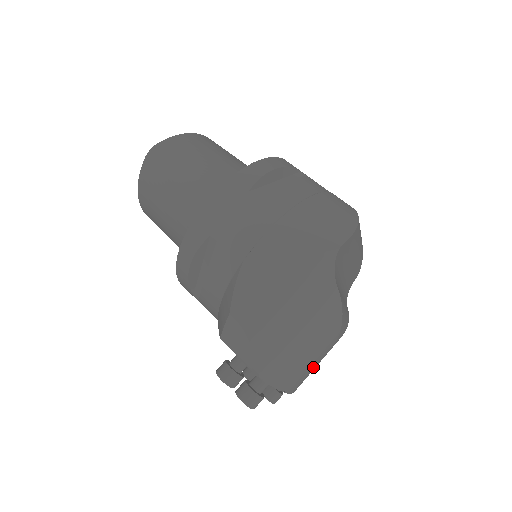
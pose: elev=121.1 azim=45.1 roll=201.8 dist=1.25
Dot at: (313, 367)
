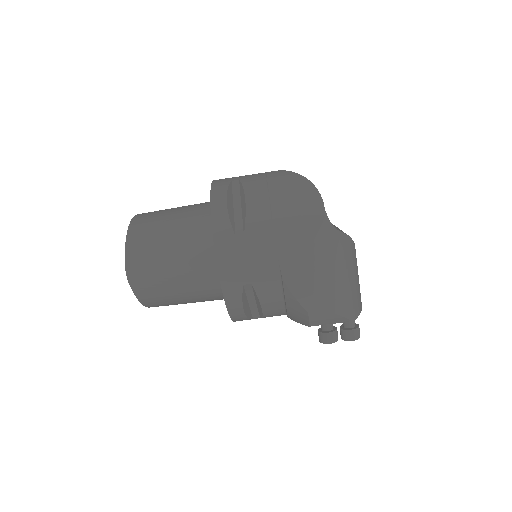
Dot at: occluded
